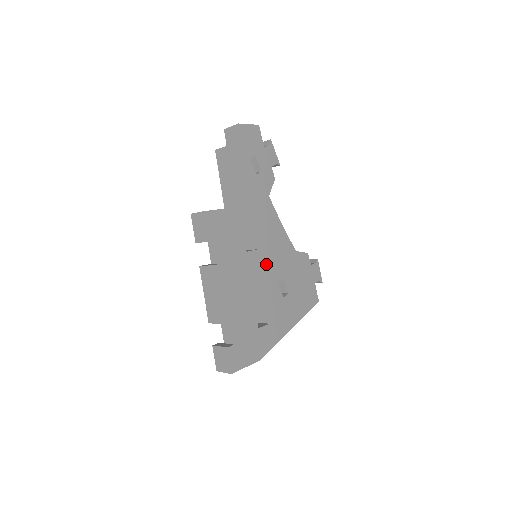
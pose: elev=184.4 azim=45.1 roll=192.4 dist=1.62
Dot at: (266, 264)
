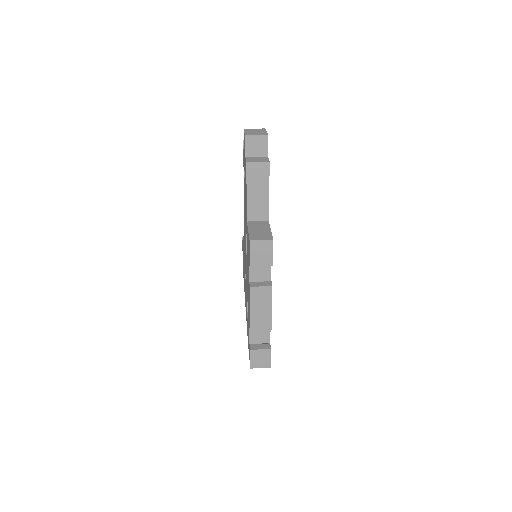
Dot at: occluded
